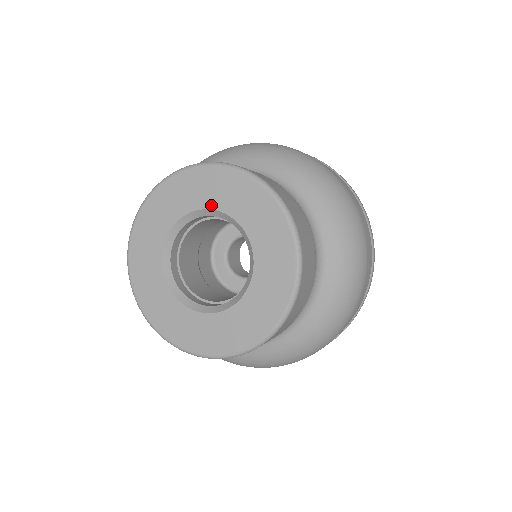
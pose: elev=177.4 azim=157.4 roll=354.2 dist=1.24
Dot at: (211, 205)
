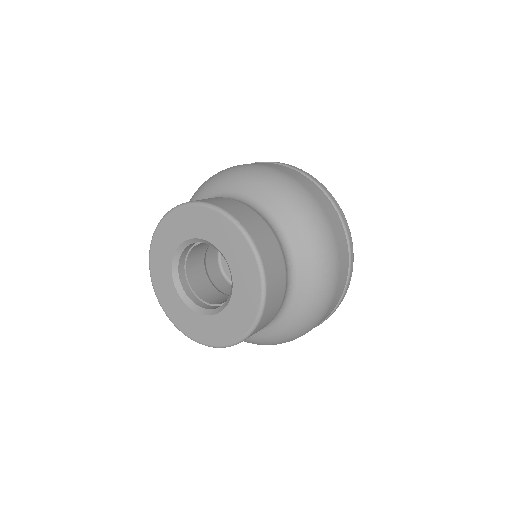
Dot at: (179, 242)
